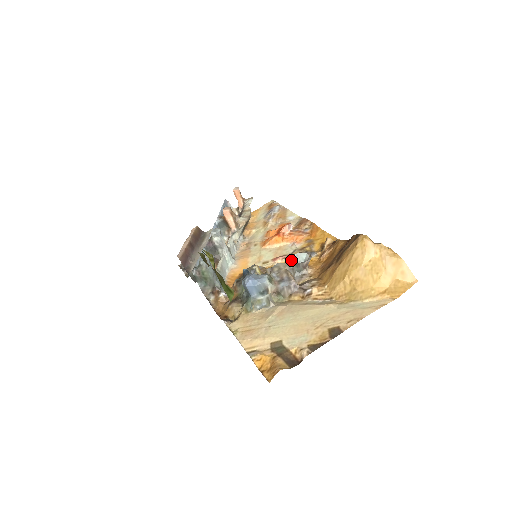
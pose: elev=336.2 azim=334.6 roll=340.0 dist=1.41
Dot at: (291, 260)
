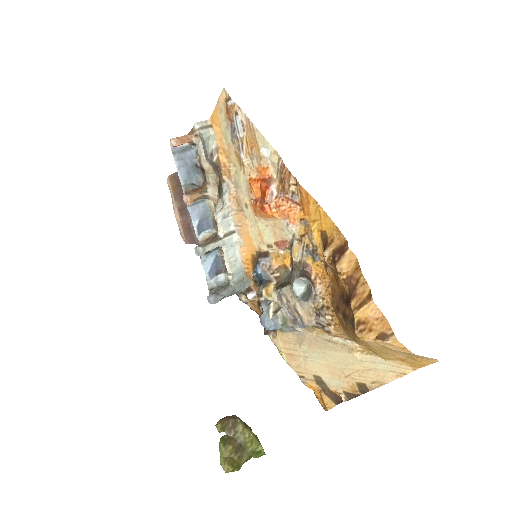
Dot at: (294, 291)
